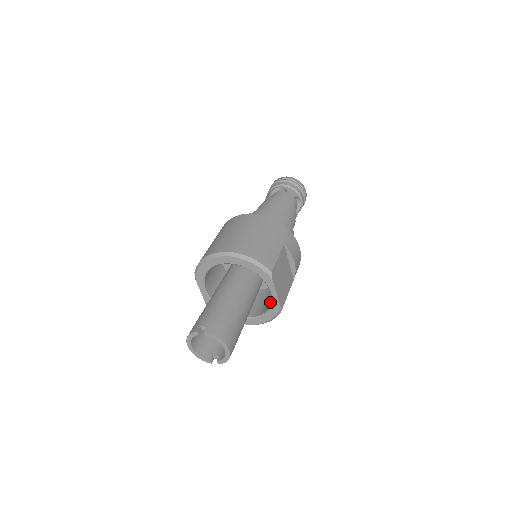
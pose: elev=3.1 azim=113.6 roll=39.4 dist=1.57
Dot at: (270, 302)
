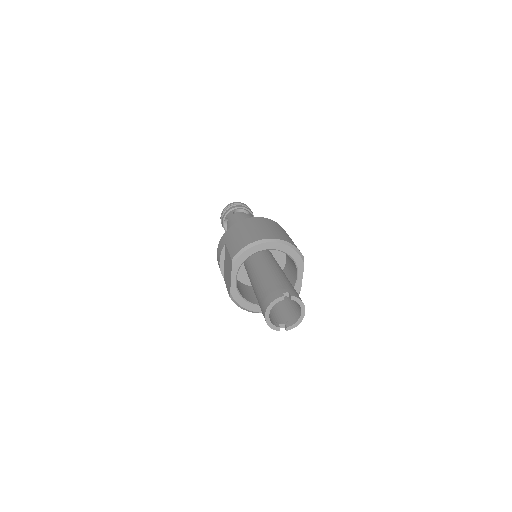
Dot at: occluded
